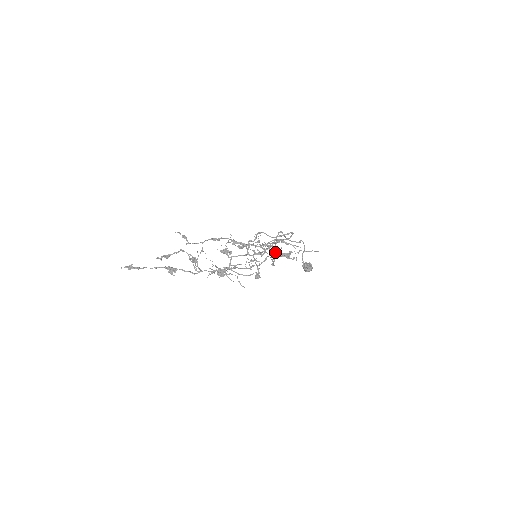
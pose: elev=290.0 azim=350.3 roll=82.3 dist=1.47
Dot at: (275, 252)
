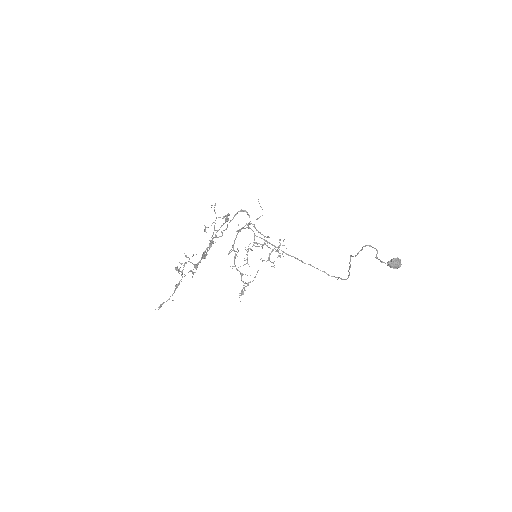
Dot at: occluded
